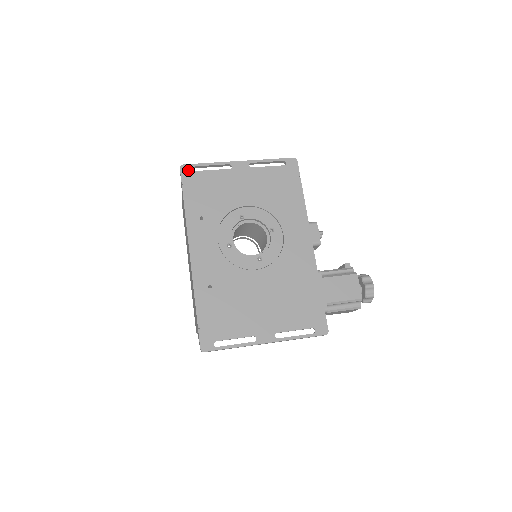
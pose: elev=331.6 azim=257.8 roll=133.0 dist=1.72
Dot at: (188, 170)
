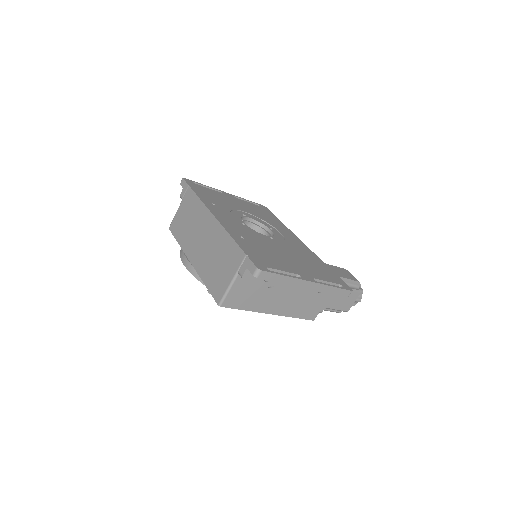
Dot at: (190, 181)
